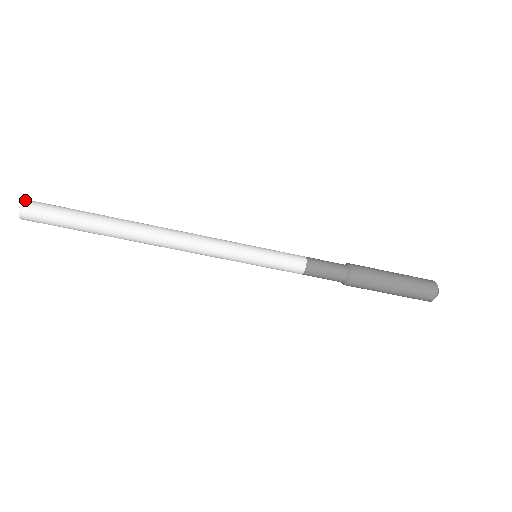
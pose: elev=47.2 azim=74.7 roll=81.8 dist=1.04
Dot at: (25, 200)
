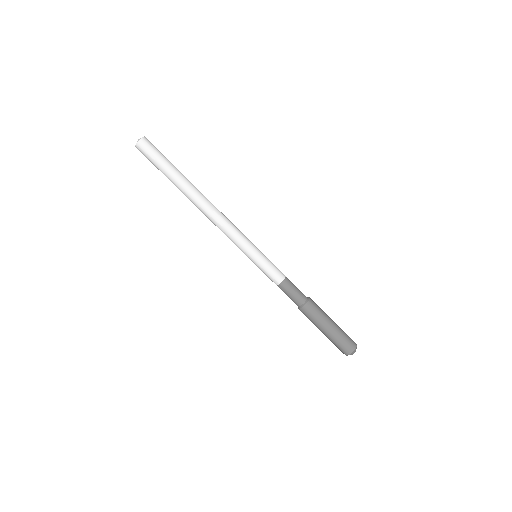
Dot at: occluded
